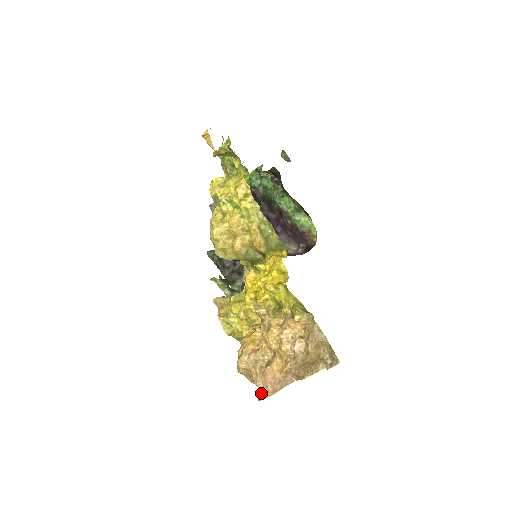
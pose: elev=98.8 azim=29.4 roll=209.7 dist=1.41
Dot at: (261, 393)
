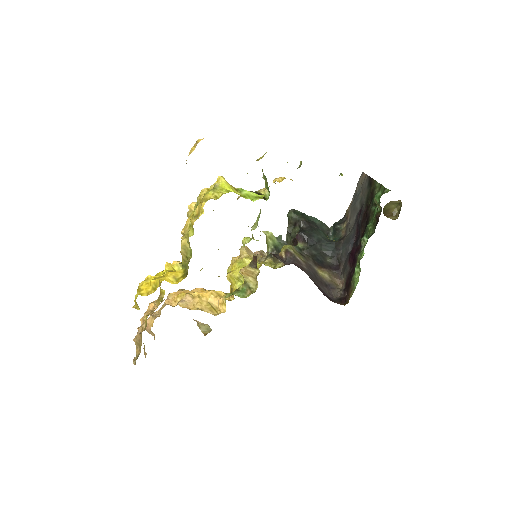
Dot at: occluded
